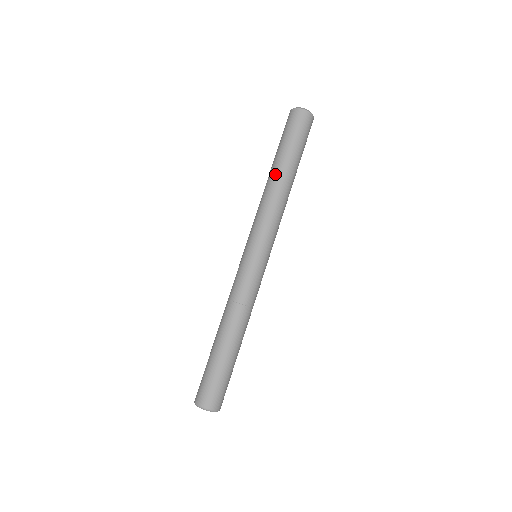
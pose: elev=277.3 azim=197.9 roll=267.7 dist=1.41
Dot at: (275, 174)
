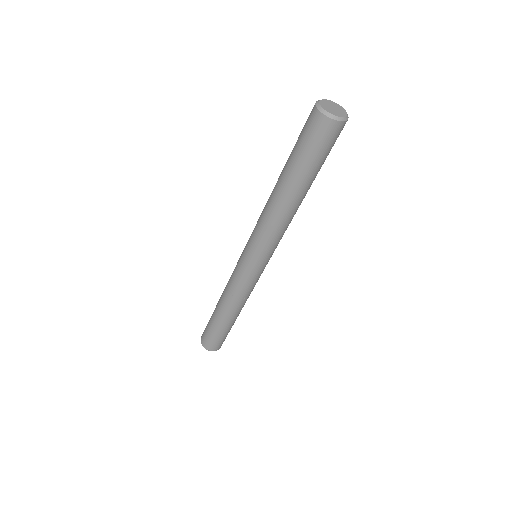
Dot at: (286, 197)
